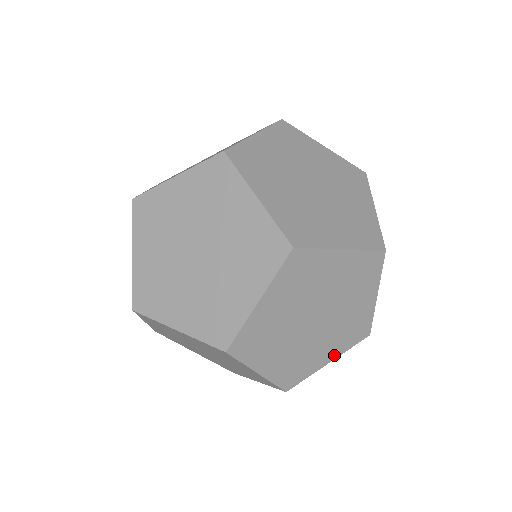
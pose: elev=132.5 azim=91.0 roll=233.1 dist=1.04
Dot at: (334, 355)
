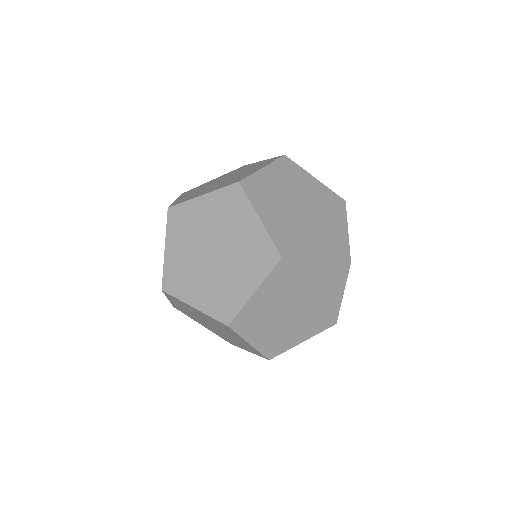
Dot at: occluded
